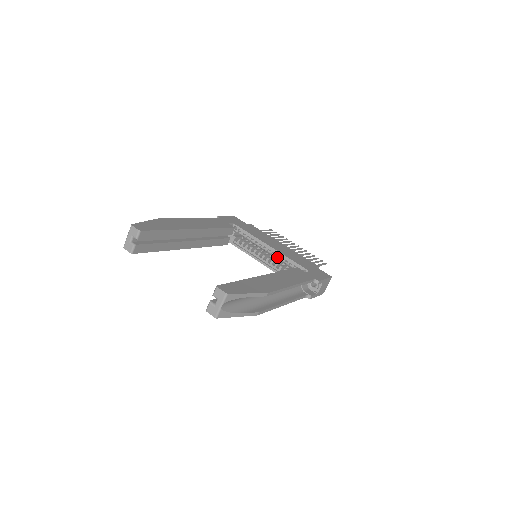
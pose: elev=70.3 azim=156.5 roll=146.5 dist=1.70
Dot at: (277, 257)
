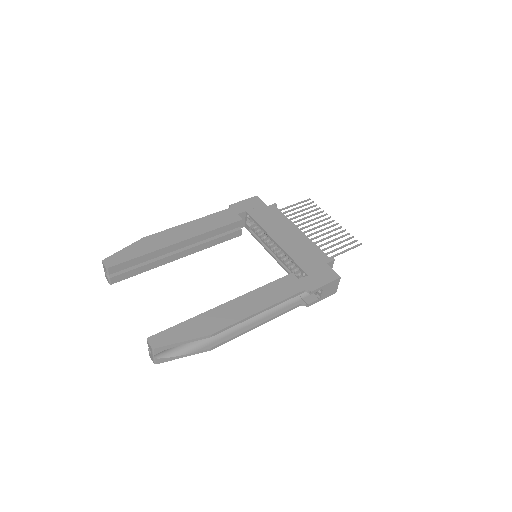
Dot at: occluded
